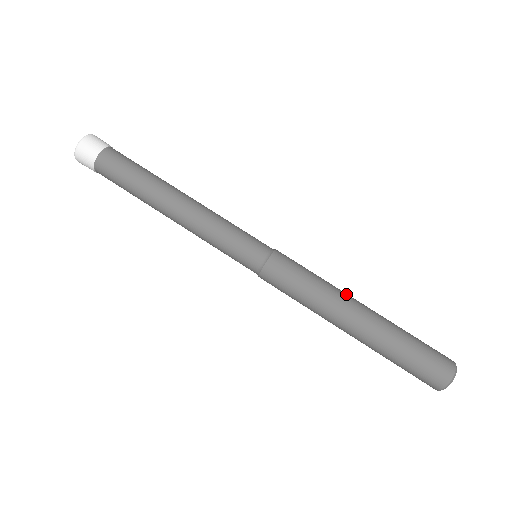
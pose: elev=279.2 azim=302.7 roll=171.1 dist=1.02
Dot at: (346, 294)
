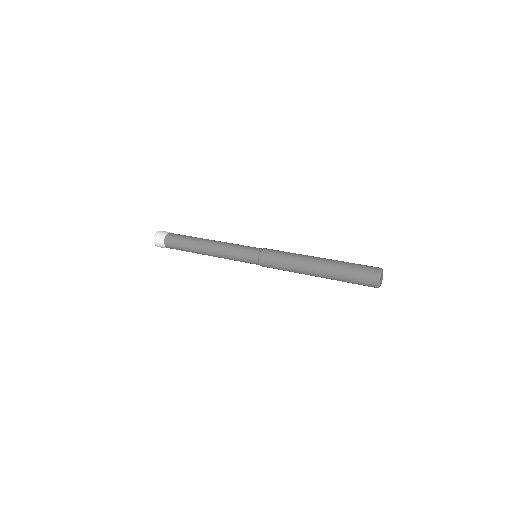
Dot at: occluded
